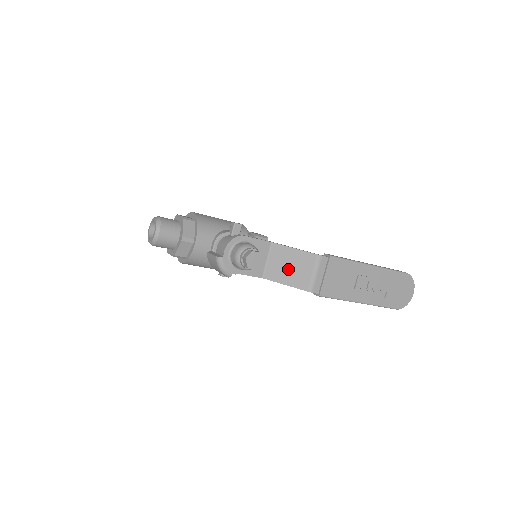
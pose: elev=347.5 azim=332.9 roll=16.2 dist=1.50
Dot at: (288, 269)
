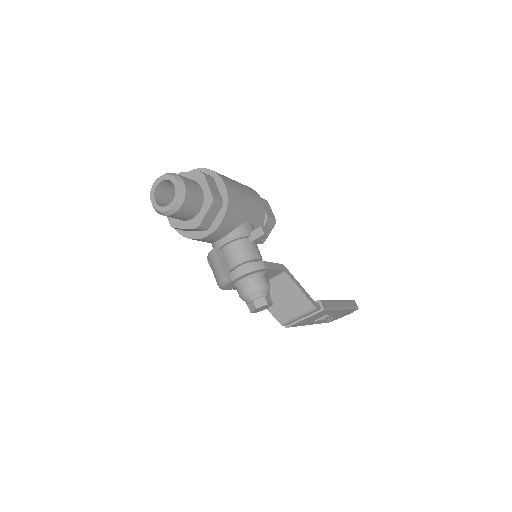
Dot at: (279, 299)
